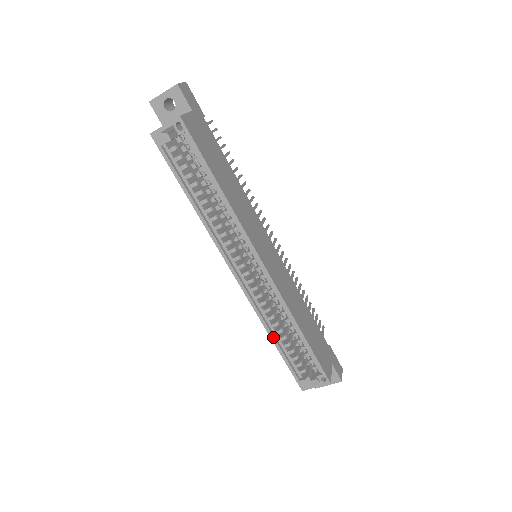
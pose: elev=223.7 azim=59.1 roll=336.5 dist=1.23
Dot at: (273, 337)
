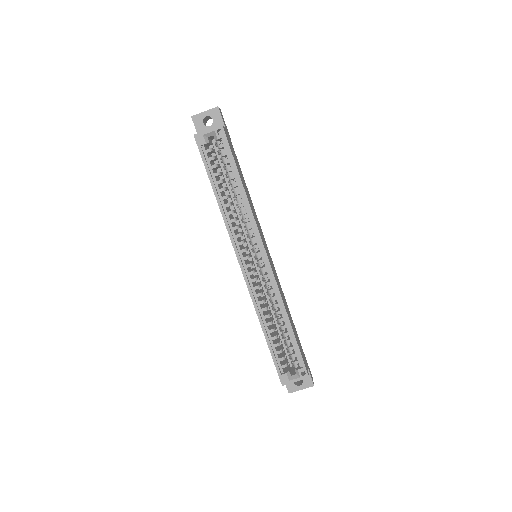
Dot at: (264, 327)
